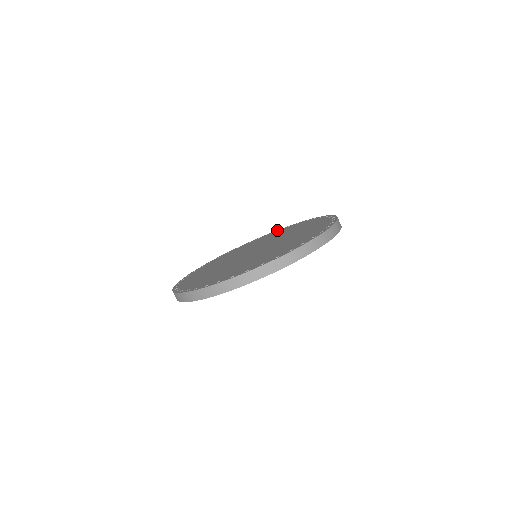
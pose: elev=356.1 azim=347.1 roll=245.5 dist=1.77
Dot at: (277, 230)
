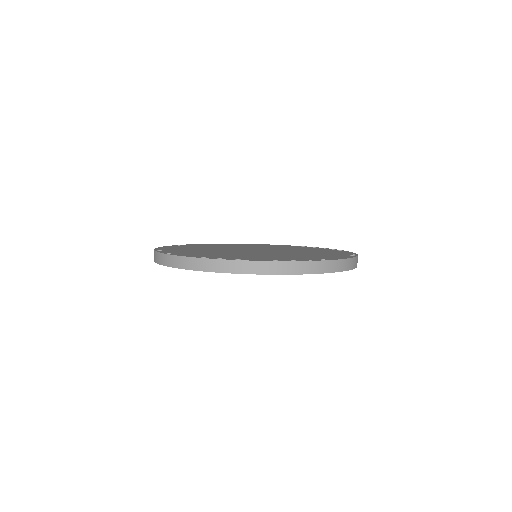
Dot at: occluded
